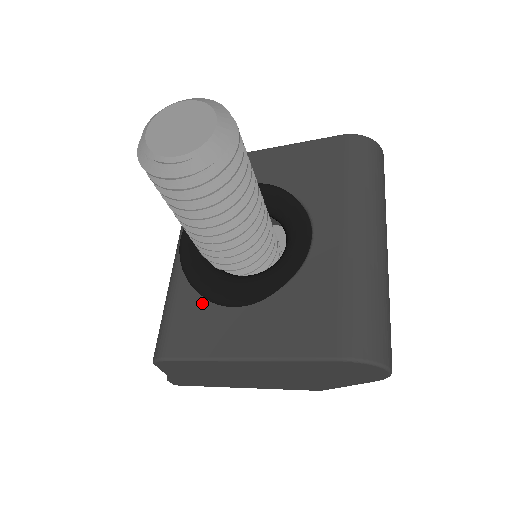
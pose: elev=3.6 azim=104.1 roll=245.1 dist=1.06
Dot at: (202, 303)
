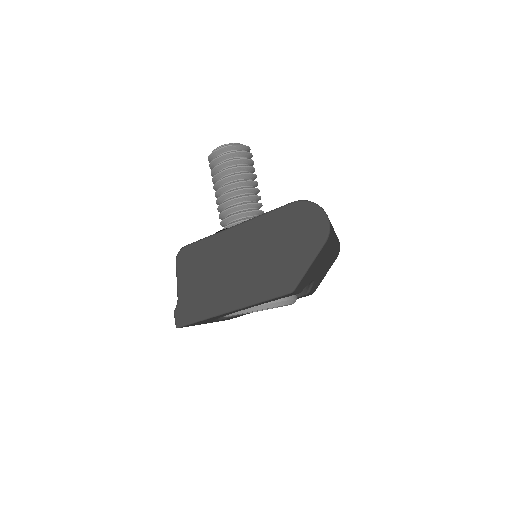
Dot at: occluded
